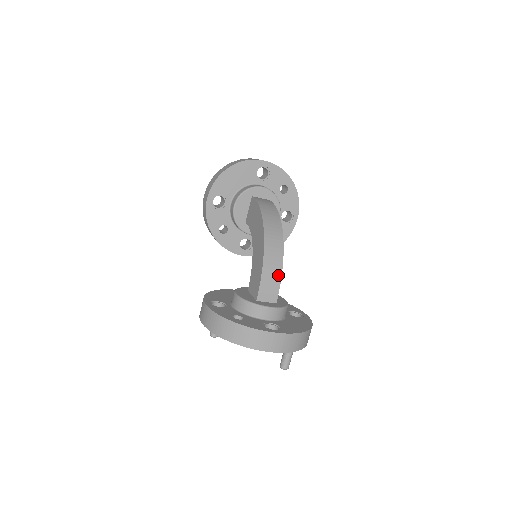
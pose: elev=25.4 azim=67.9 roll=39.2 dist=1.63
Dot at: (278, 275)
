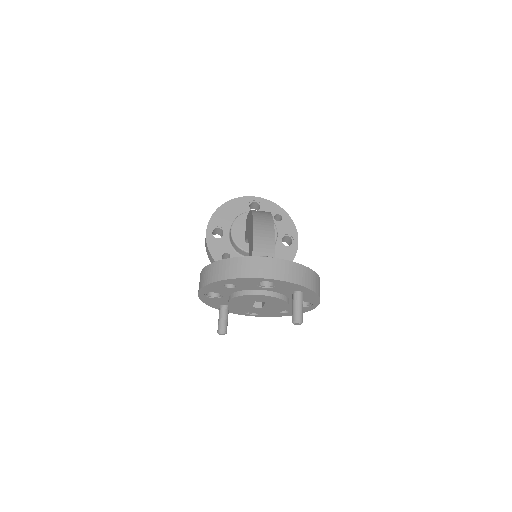
Dot at: (271, 237)
